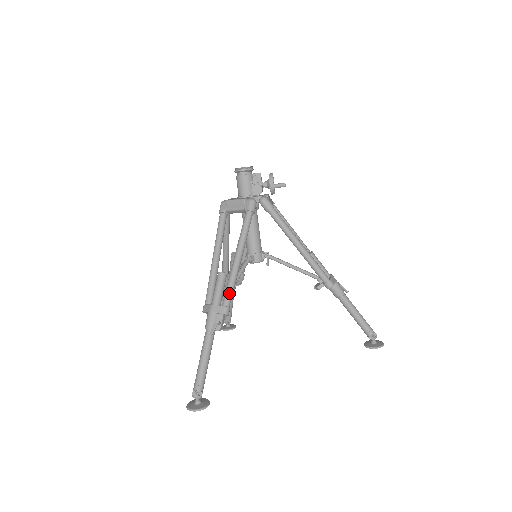
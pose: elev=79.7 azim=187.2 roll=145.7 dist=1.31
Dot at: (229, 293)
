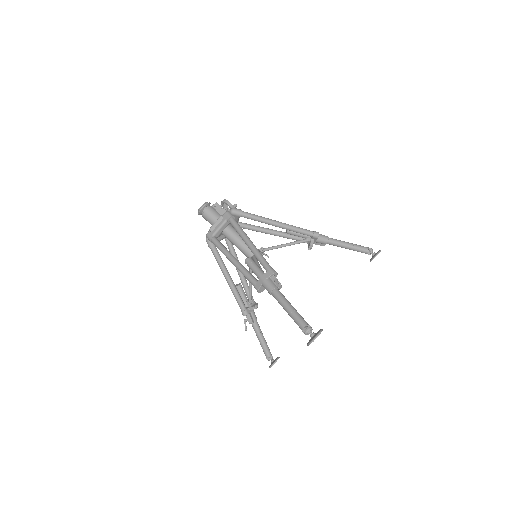
Dot at: (265, 262)
